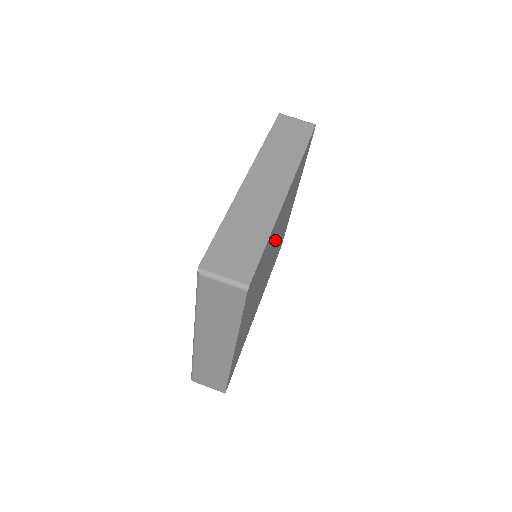
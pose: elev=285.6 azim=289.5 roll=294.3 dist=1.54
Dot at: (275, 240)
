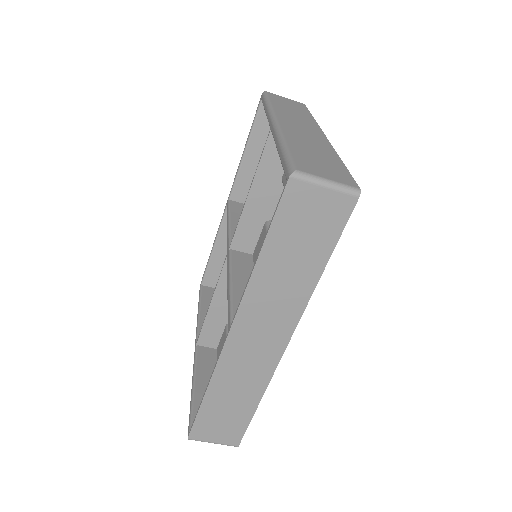
Dot at: occluded
